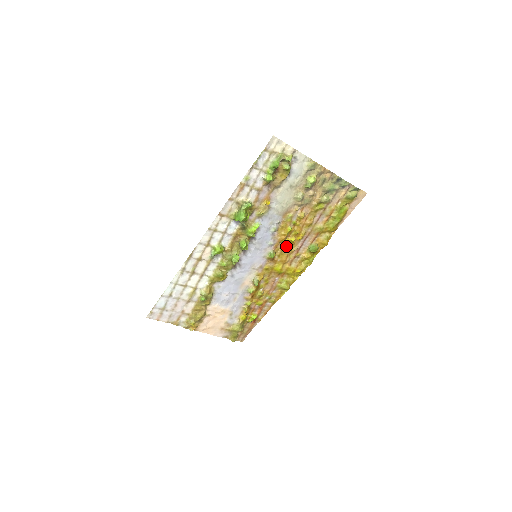
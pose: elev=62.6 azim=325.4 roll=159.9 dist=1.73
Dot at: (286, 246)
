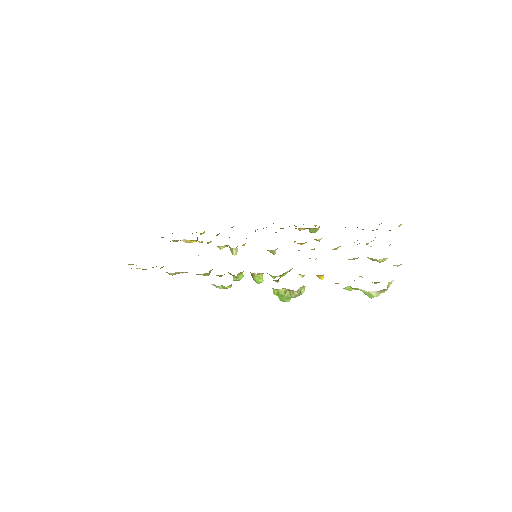
Dot at: occluded
